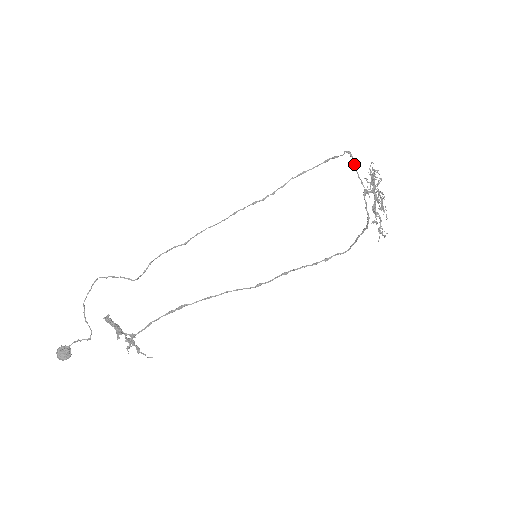
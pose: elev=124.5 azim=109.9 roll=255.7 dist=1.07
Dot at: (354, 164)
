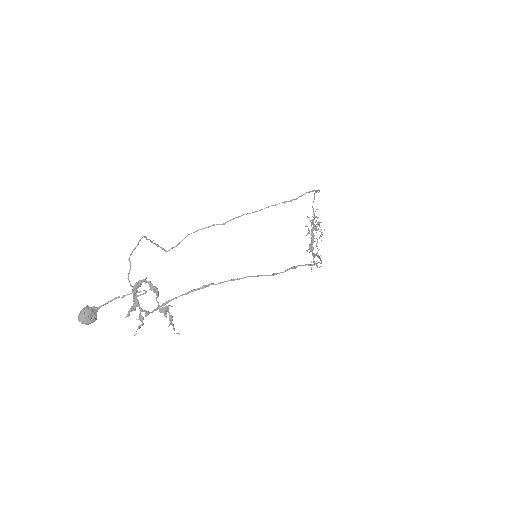
Dot at: occluded
